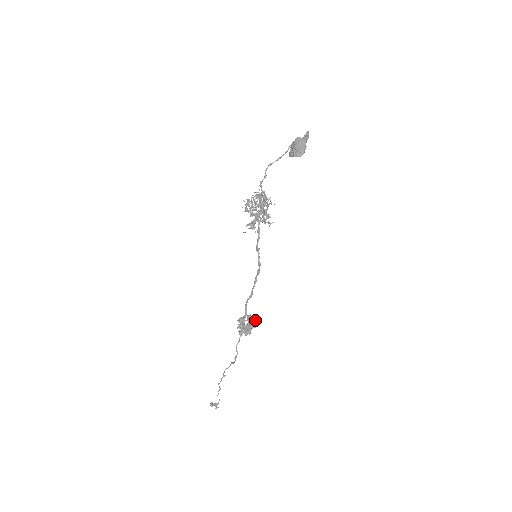
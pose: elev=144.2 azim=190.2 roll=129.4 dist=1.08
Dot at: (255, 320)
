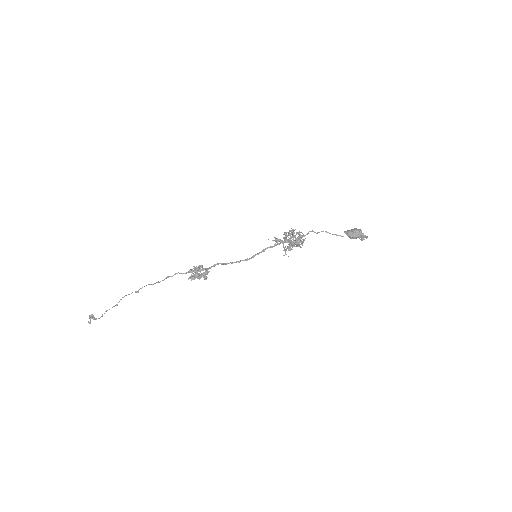
Dot at: (207, 277)
